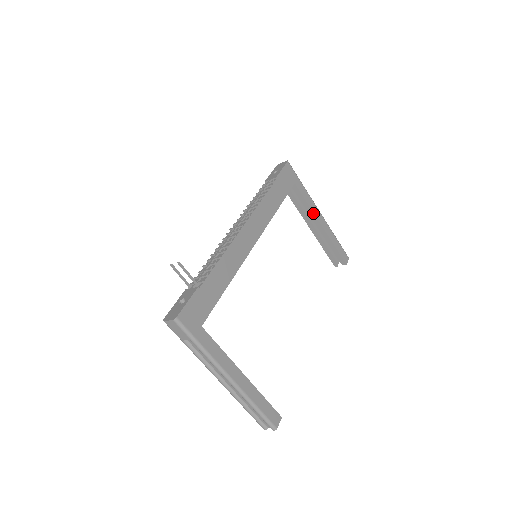
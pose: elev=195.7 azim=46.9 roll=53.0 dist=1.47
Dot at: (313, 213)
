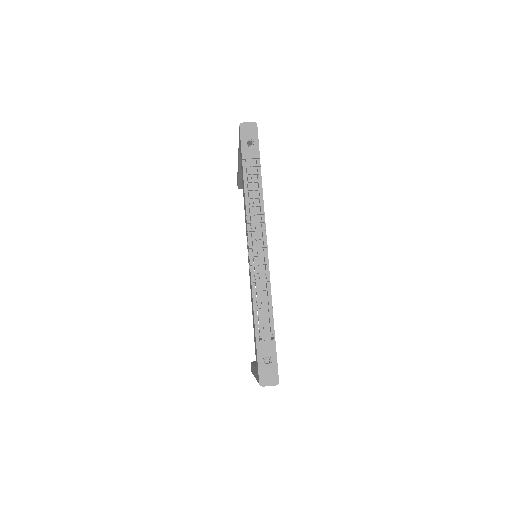
Dot at: occluded
